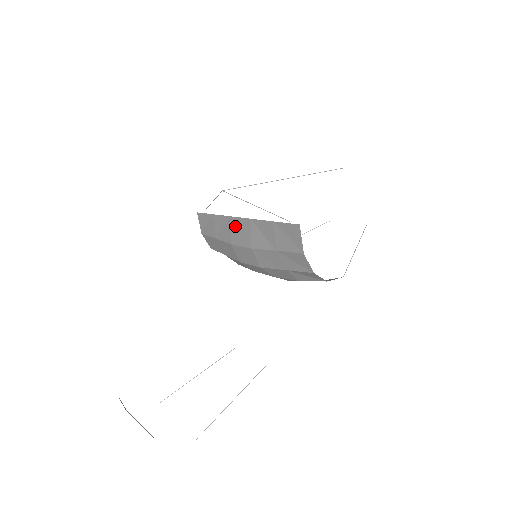
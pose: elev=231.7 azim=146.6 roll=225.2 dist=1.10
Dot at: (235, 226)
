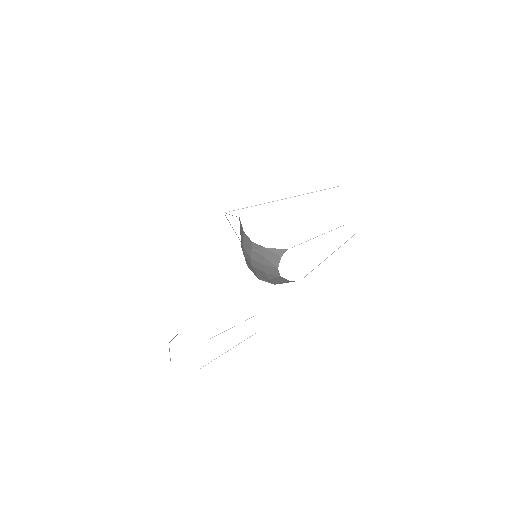
Dot at: occluded
